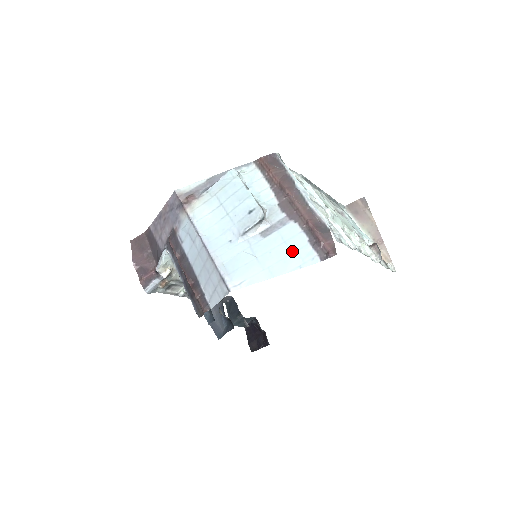
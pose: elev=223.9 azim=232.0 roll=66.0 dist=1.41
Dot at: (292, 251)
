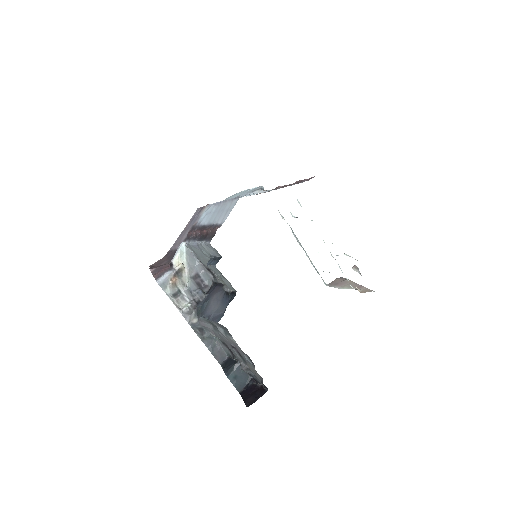
Dot at: occluded
